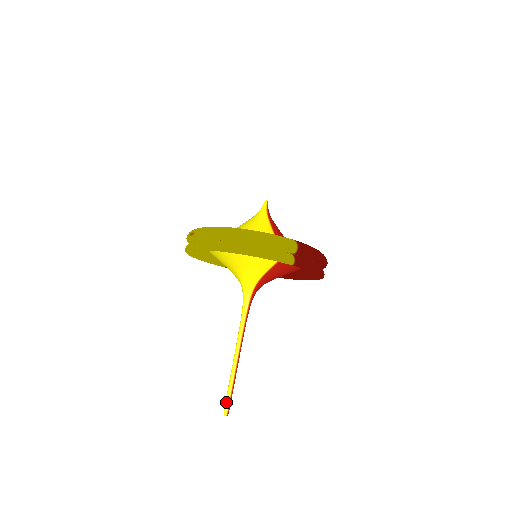
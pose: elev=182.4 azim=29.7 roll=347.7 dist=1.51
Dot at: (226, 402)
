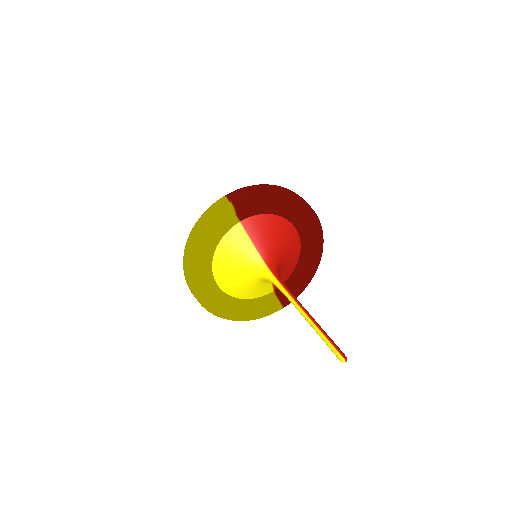
Dot at: (332, 351)
